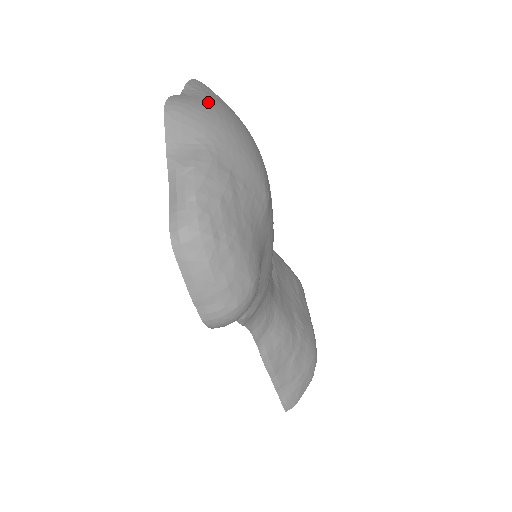
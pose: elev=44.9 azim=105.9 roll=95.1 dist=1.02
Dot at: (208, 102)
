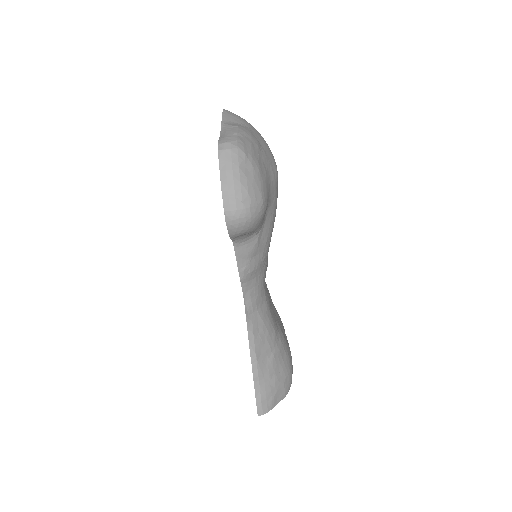
Dot at: occluded
